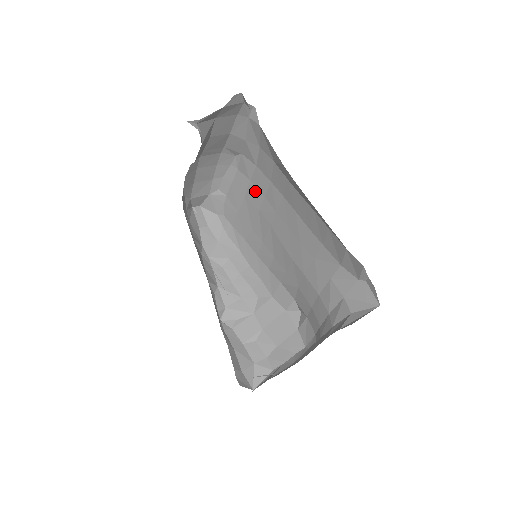
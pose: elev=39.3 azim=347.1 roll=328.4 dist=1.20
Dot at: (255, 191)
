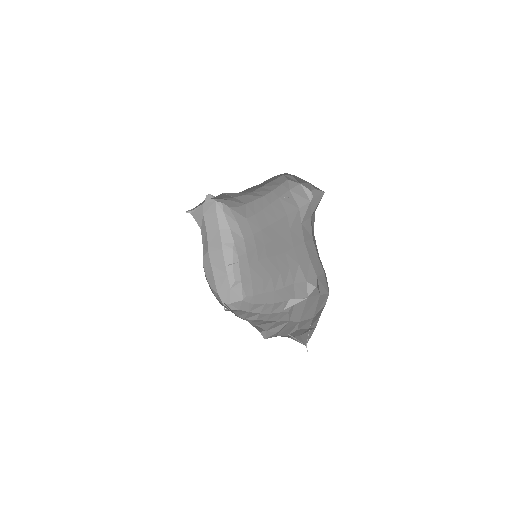
Dot at: (251, 254)
